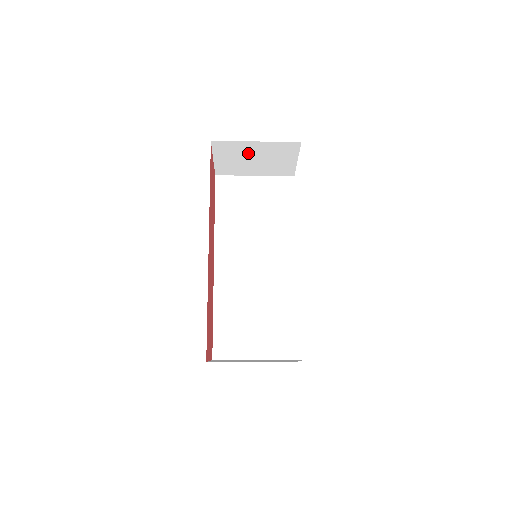
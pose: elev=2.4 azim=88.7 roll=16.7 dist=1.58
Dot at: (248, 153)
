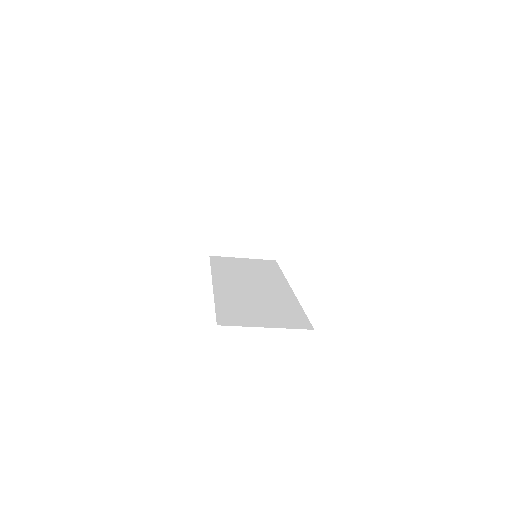
Dot at: (240, 224)
